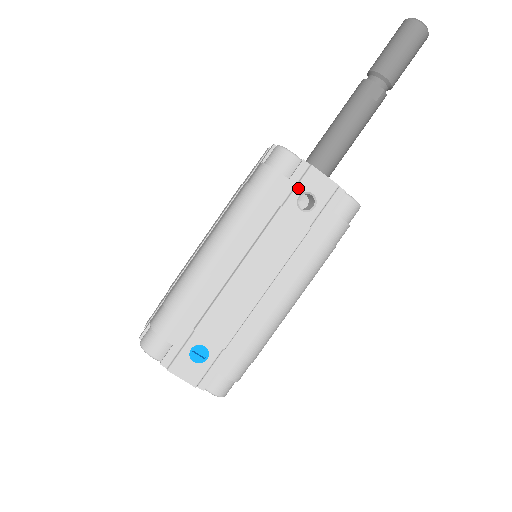
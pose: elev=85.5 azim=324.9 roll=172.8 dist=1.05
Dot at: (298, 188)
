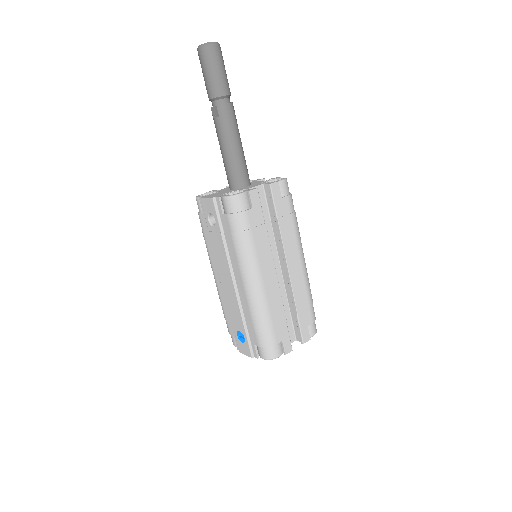
Dot at: (205, 215)
